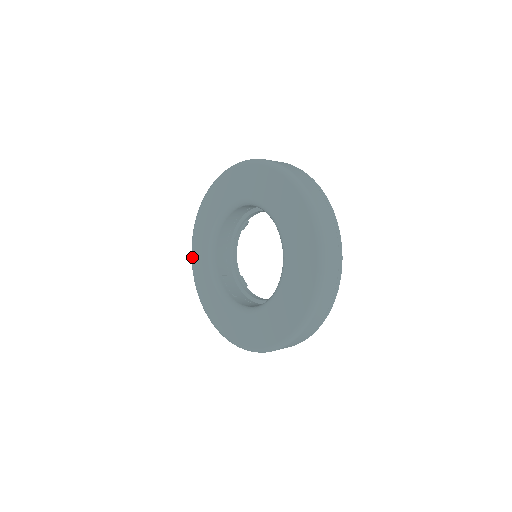
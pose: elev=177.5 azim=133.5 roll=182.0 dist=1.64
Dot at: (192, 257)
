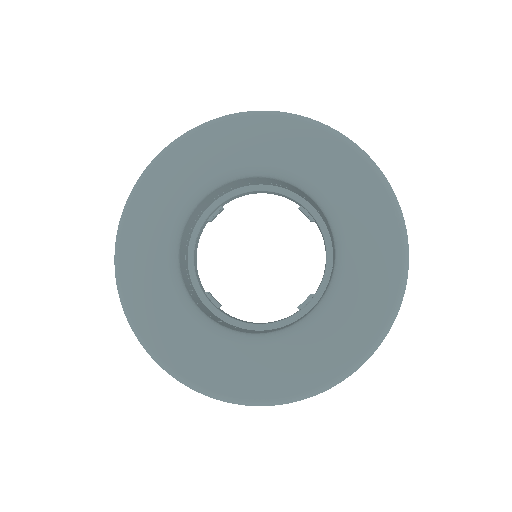
Dot at: (119, 262)
